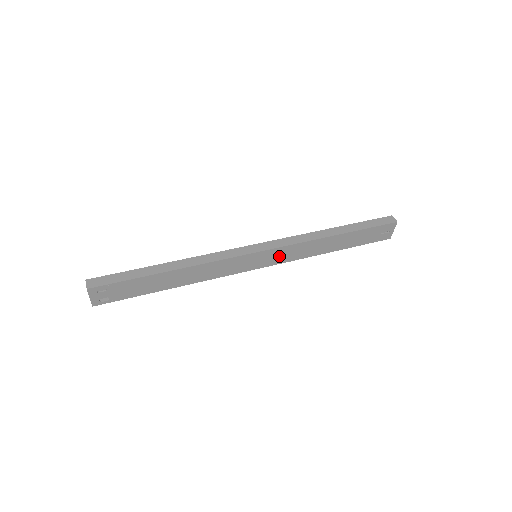
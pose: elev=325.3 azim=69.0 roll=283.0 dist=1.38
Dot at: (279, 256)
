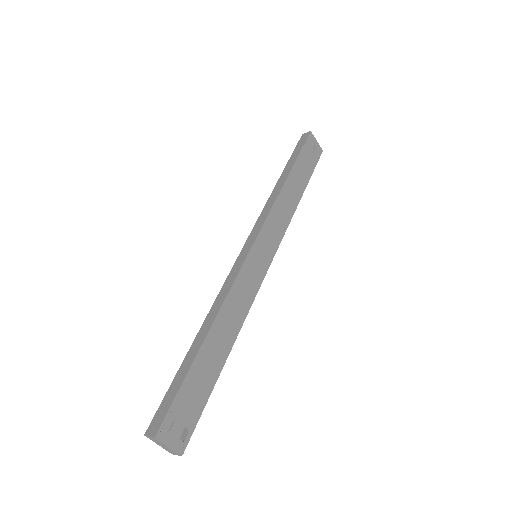
Dot at: (271, 236)
